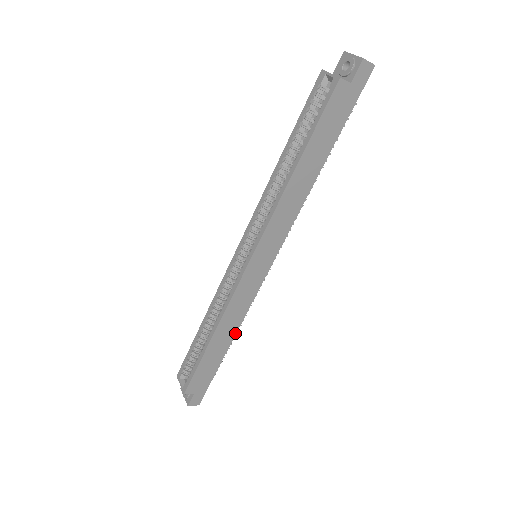
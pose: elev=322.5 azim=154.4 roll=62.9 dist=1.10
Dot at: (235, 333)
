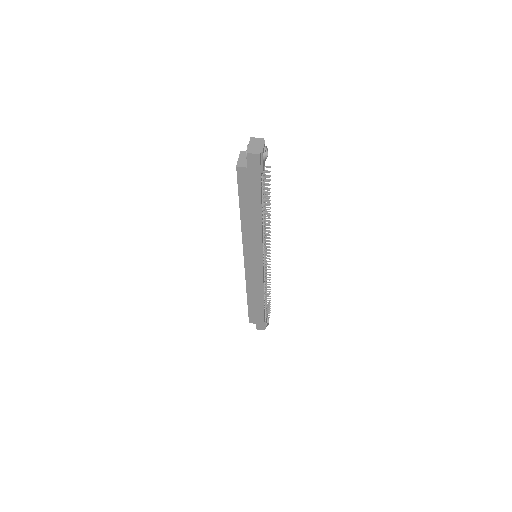
Dot at: (263, 297)
